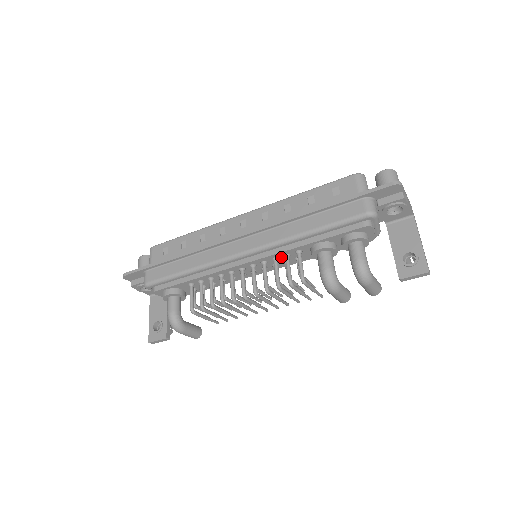
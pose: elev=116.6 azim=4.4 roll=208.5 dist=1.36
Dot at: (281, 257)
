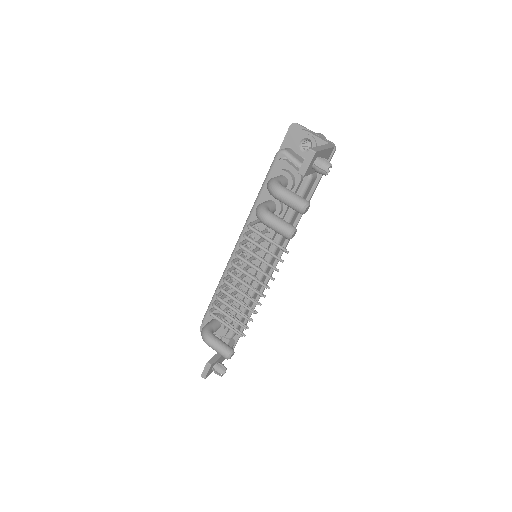
Dot at: (254, 234)
